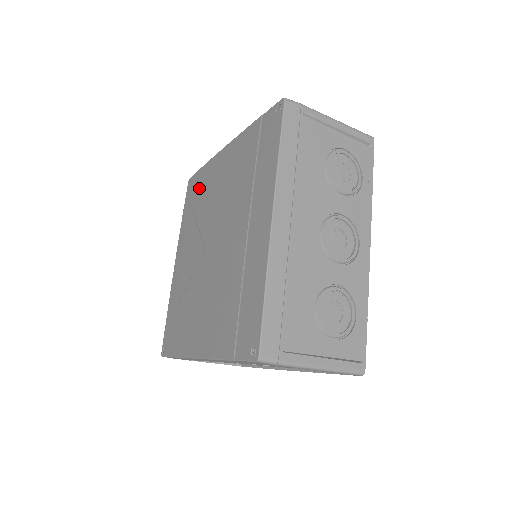
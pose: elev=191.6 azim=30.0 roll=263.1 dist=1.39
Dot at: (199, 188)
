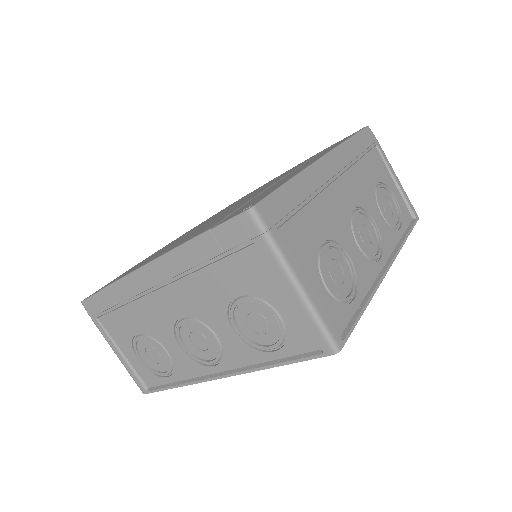
Dot at: occluded
